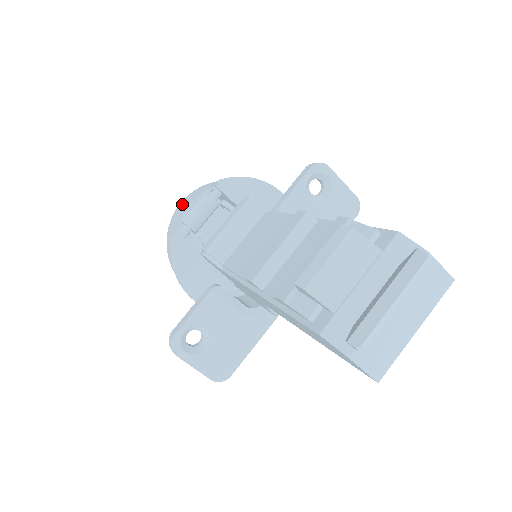
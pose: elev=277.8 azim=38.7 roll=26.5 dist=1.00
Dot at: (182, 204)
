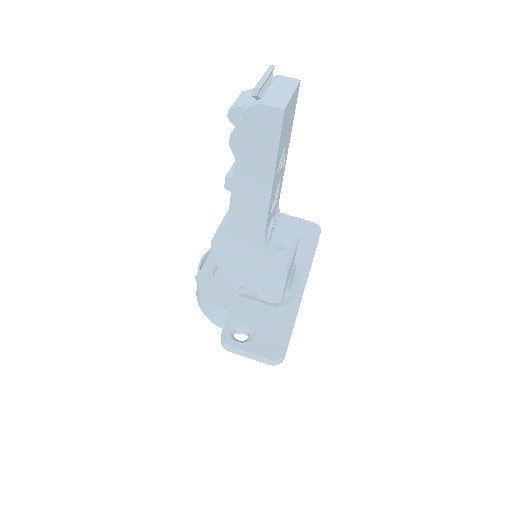
Dot at: occluded
